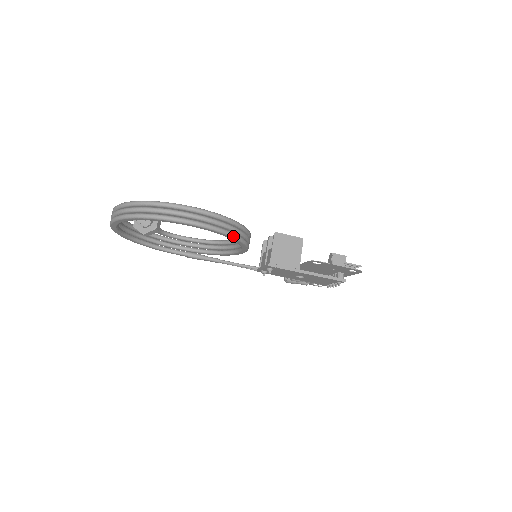
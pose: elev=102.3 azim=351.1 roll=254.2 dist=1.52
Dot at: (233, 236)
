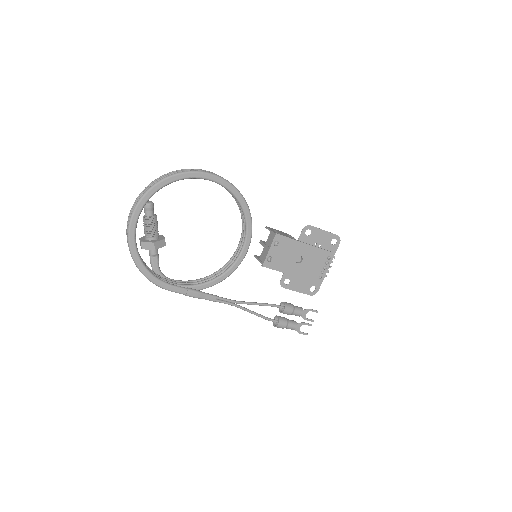
Dot at: (245, 200)
